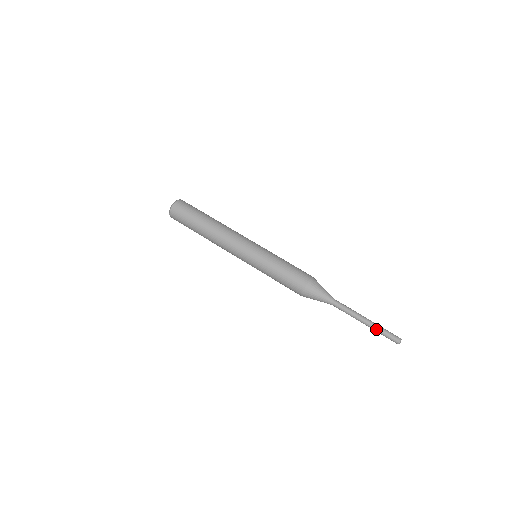
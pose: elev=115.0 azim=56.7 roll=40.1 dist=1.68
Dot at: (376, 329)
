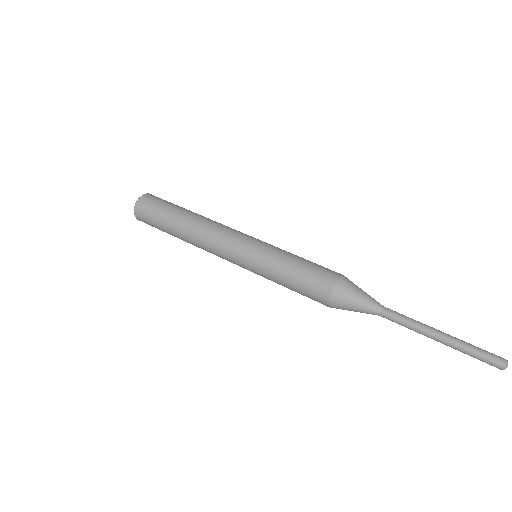
Dot at: (461, 343)
